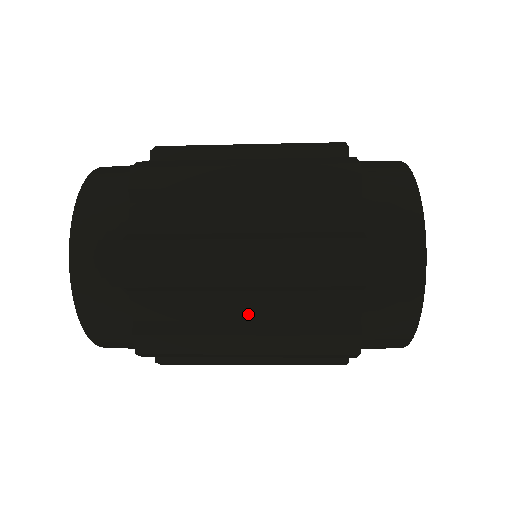
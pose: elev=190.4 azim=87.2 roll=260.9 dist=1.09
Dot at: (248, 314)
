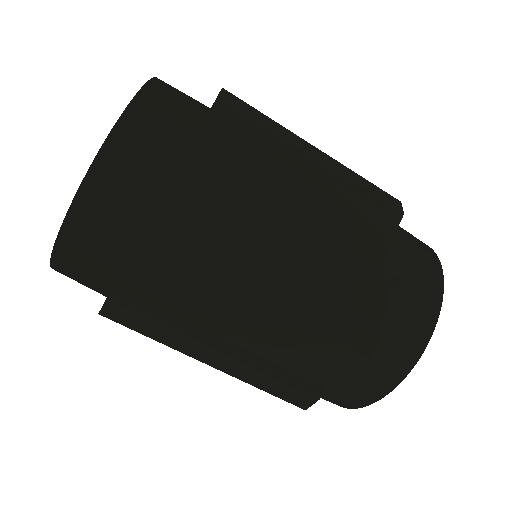
Dot at: (283, 261)
